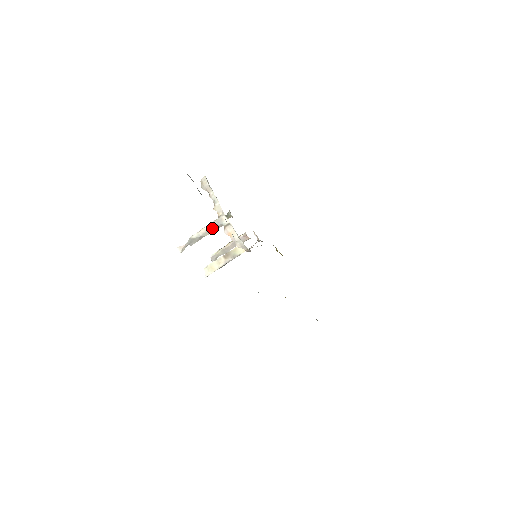
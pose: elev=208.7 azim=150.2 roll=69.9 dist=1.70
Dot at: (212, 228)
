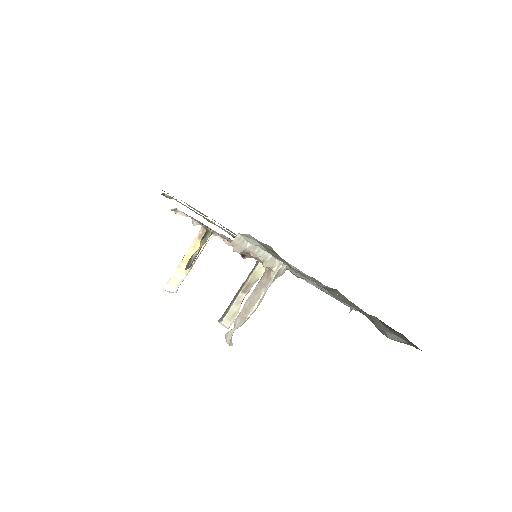
Dot at: (267, 289)
